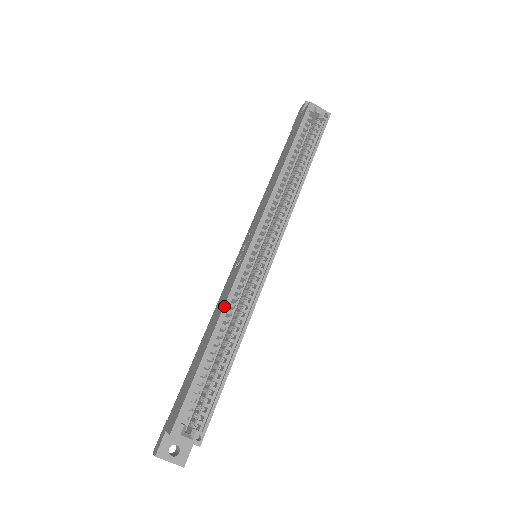
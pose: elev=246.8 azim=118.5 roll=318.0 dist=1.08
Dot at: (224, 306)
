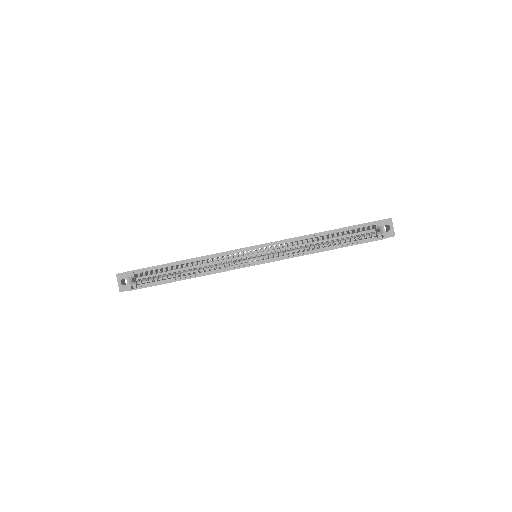
Dot at: (207, 255)
